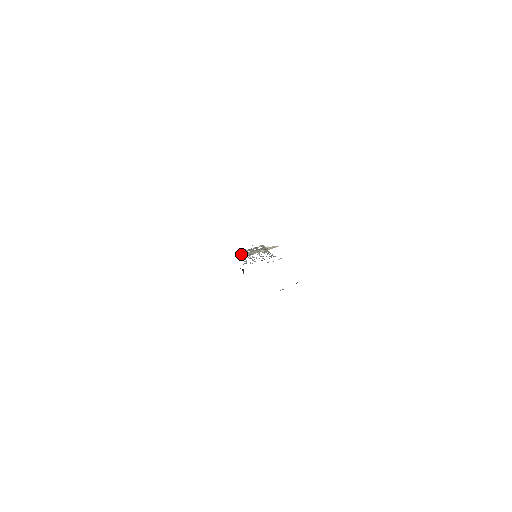
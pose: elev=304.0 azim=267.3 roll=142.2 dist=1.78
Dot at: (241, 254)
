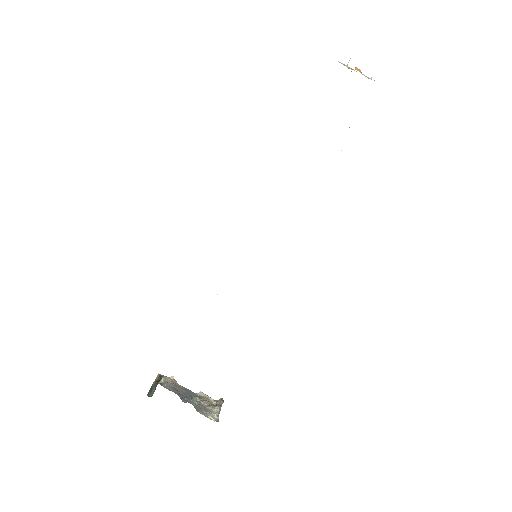
Dot at: occluded
